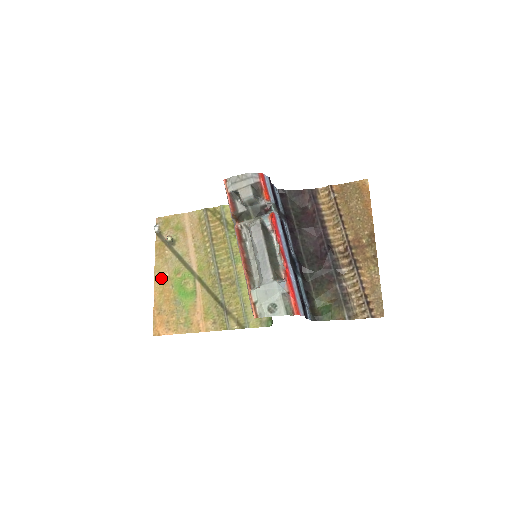
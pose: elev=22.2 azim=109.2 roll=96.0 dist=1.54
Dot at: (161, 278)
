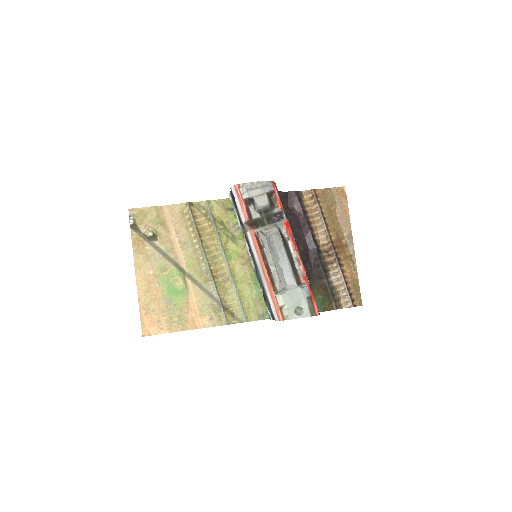
Dot at: (144, 276)
